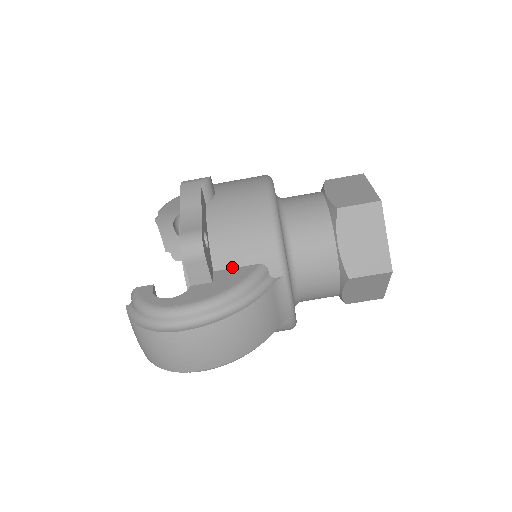
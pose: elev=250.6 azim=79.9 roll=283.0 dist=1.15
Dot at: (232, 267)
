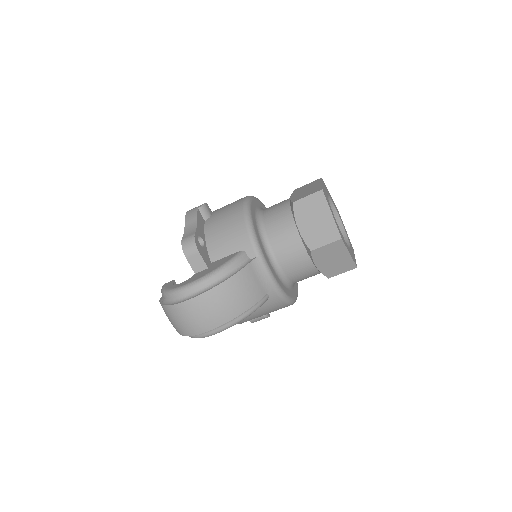
Dot at: (223, 257)
